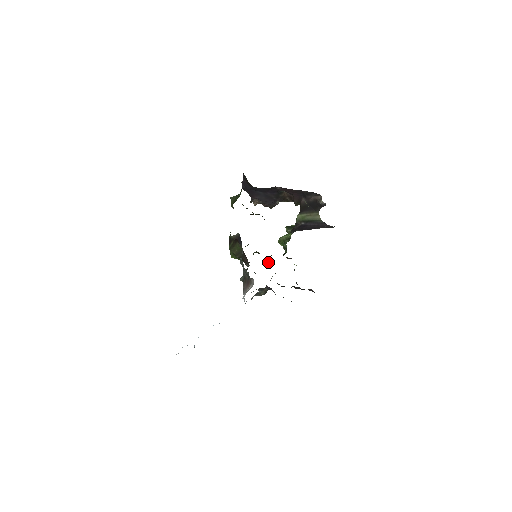
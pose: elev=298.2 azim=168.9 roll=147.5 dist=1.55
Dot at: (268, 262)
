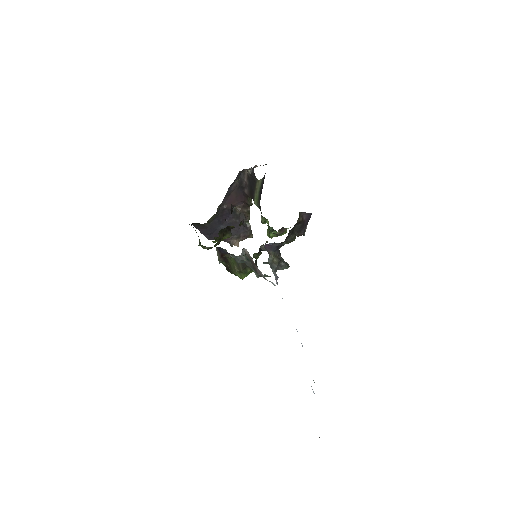
Dot at: occluded
